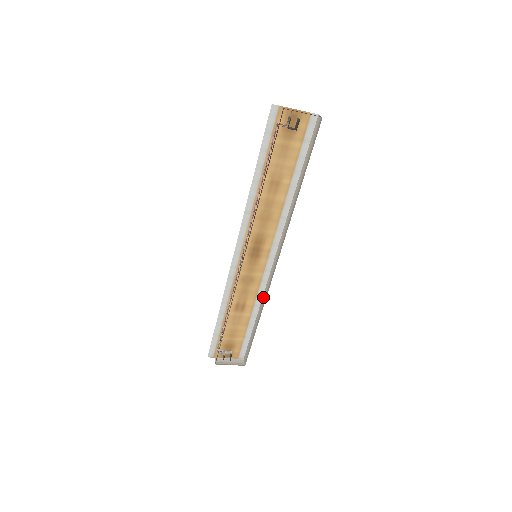
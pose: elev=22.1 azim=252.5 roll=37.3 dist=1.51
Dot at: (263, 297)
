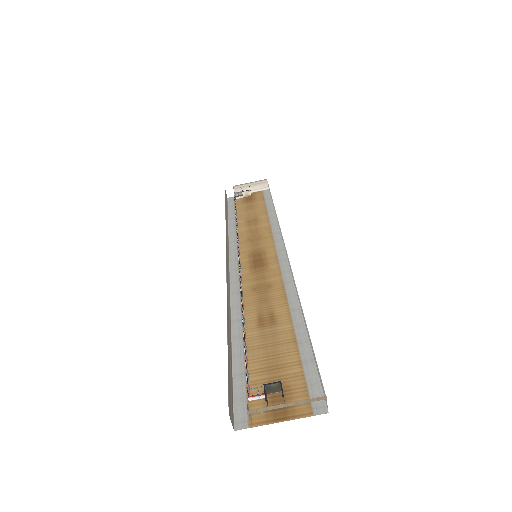
Dot at: (296, 294)
